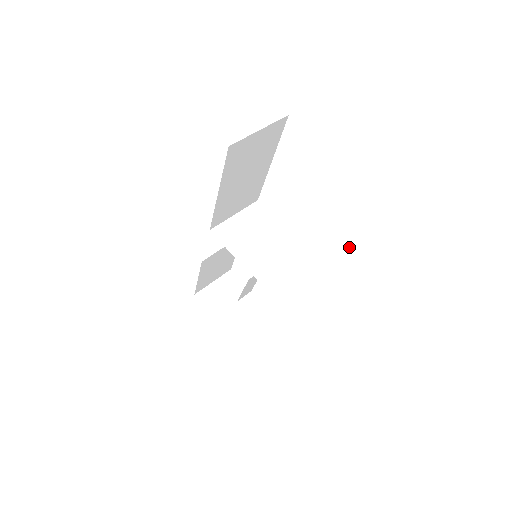
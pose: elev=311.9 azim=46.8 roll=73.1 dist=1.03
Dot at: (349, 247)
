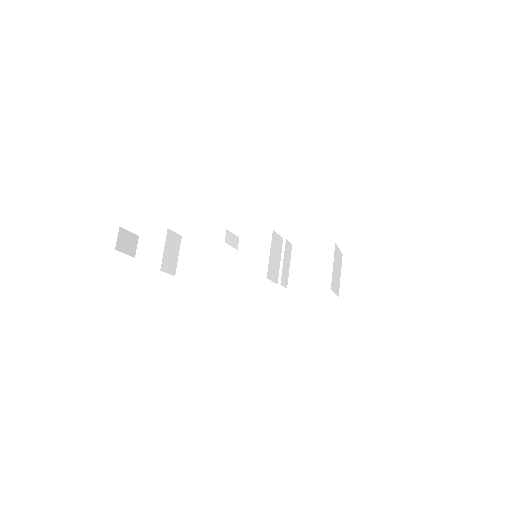
Dot at: (340, 262)
